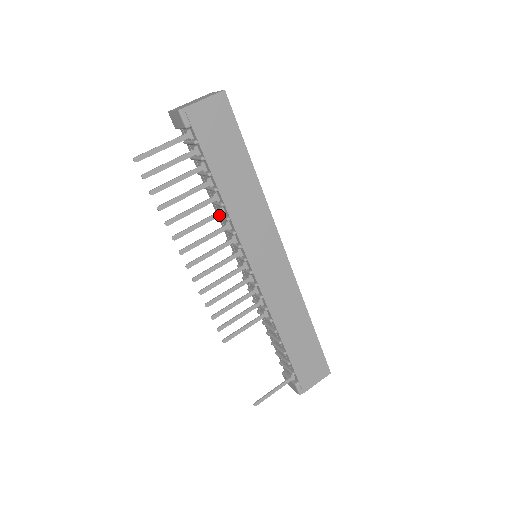
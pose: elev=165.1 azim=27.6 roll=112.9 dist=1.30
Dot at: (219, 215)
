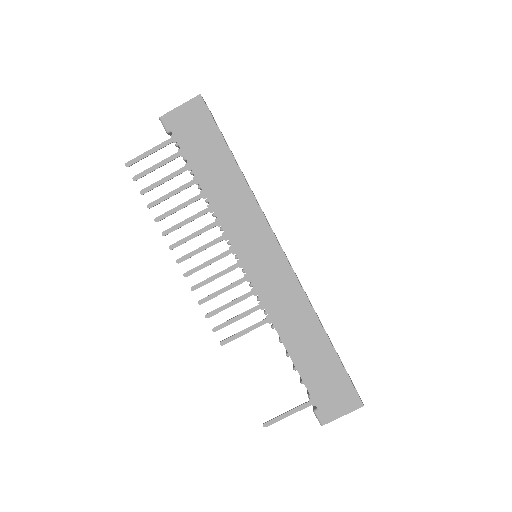
Dot at: (207, 212)
